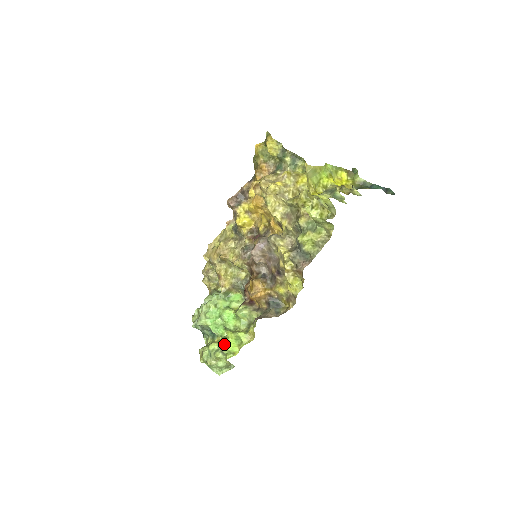
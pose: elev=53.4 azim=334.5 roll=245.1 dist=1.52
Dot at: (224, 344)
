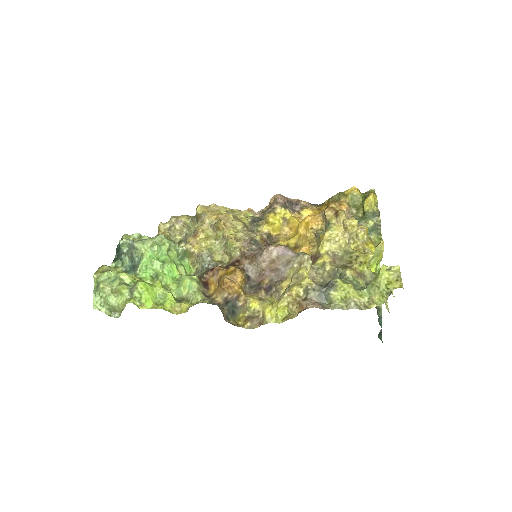
Dot at: (146, 286)
